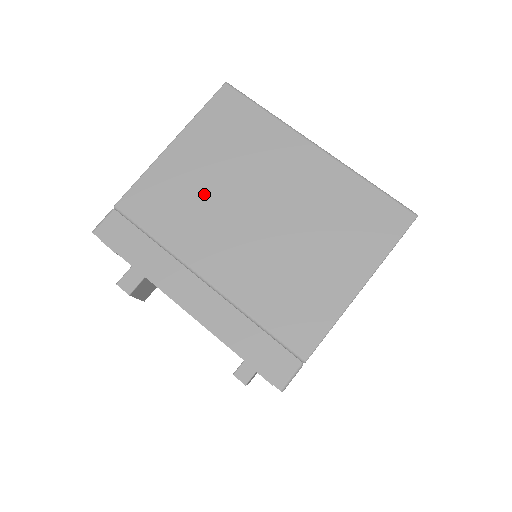
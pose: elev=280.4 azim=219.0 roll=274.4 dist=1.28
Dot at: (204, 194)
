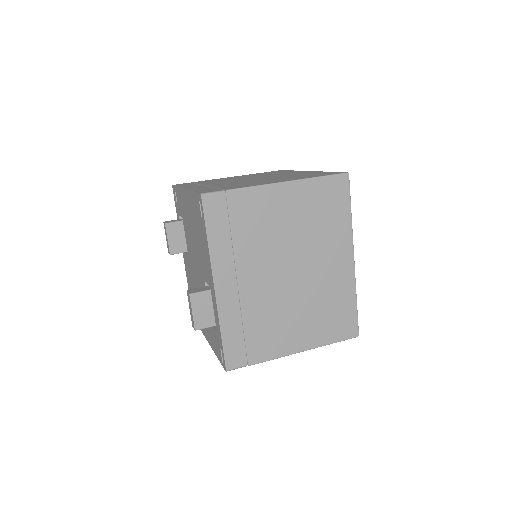
Dot at: occluded
